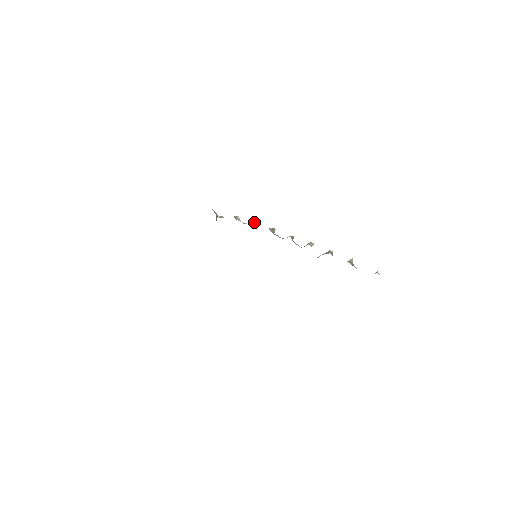
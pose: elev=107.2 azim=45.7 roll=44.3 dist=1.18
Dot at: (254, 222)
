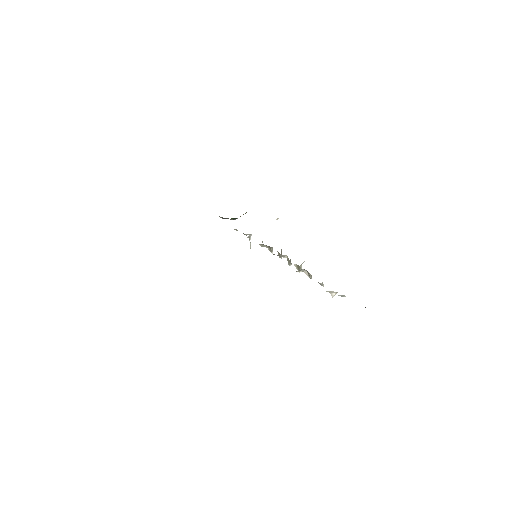
Dot at: (272, 248)
